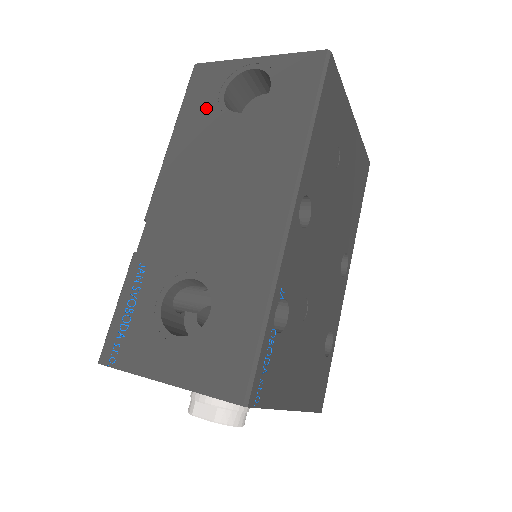
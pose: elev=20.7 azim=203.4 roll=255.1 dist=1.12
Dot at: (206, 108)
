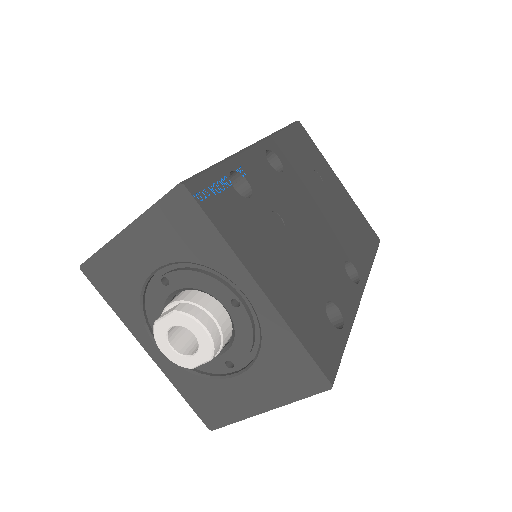
Dot at: occluded
